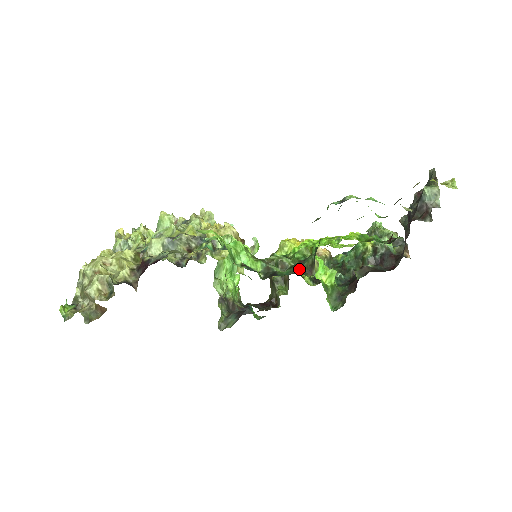
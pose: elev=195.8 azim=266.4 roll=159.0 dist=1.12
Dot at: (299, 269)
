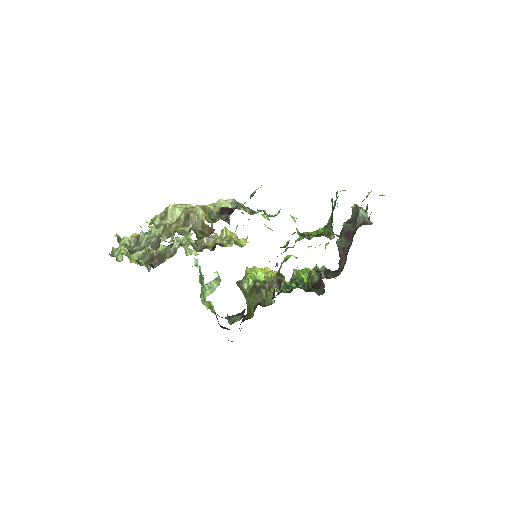
Dot at: (323, 235)
